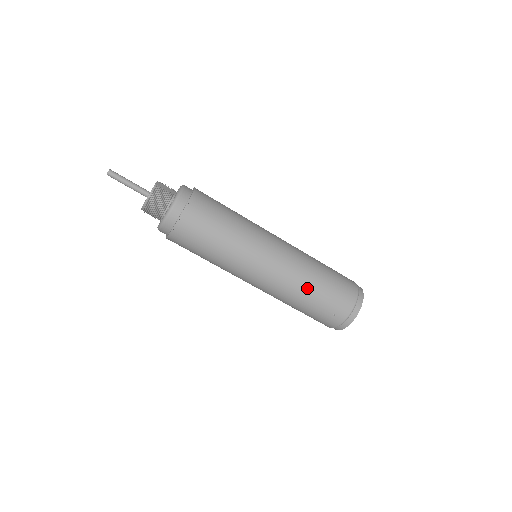
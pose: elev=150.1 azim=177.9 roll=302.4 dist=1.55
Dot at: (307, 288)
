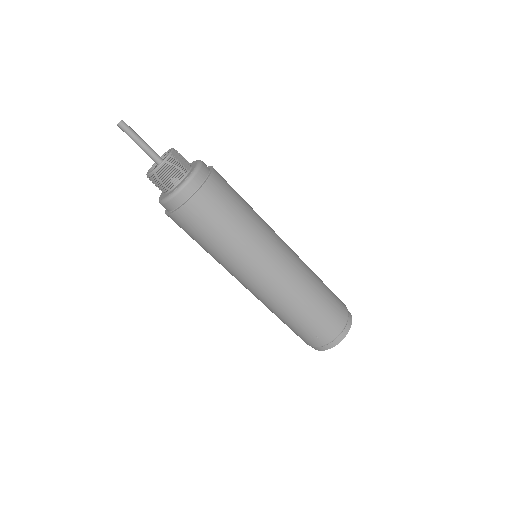
Dot at: (299, 306)
